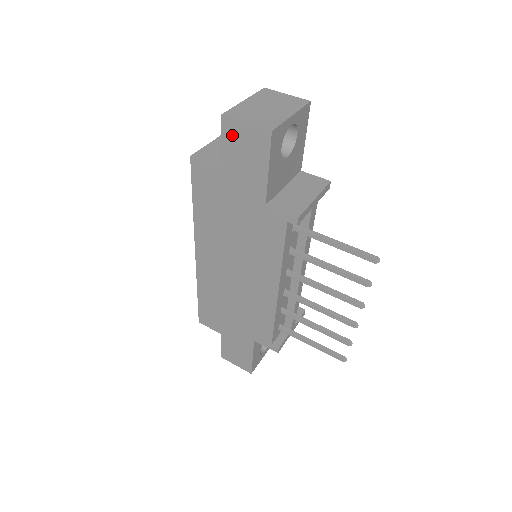
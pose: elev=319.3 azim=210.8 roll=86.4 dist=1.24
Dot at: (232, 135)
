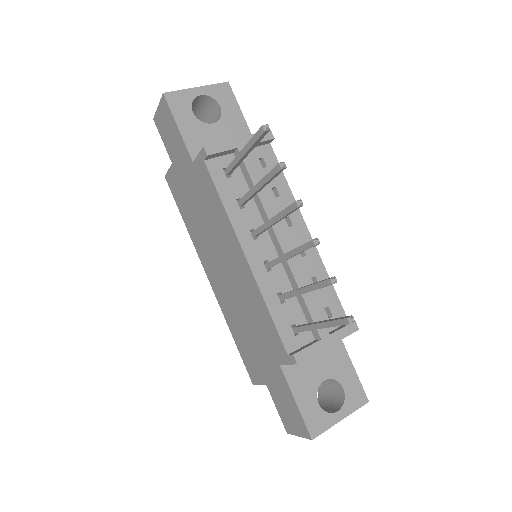
Dot at: (161, 127)
